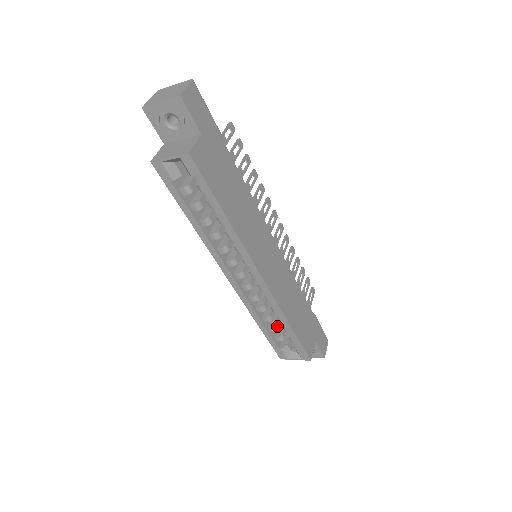
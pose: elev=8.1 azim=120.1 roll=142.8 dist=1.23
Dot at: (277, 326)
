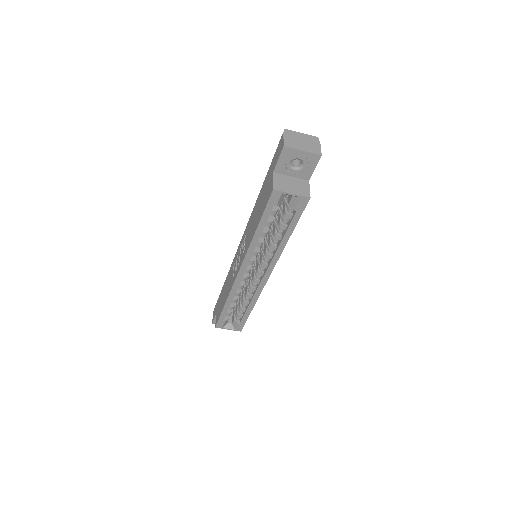
Dot at: (234, 305)
